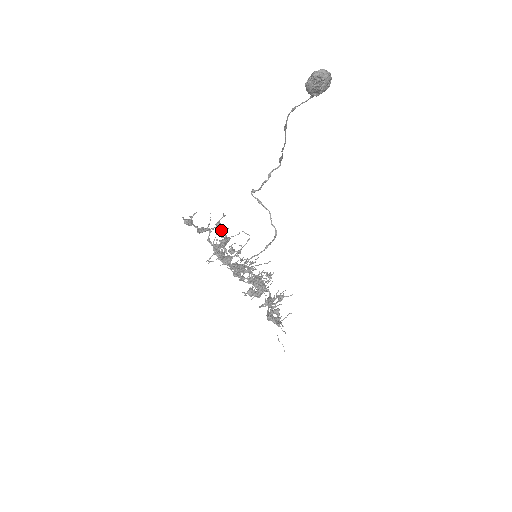
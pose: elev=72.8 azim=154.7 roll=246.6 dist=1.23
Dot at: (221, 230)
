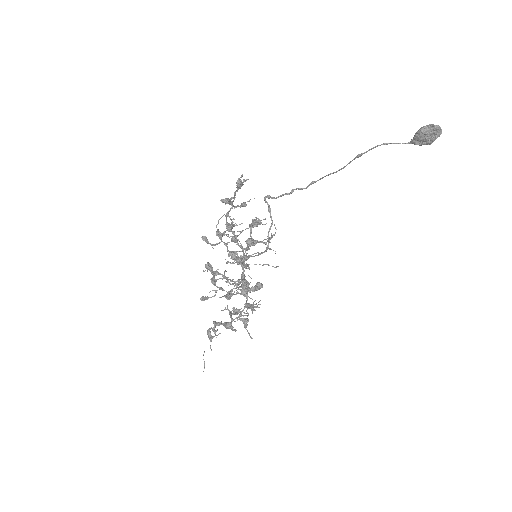
Dot at: occluded
